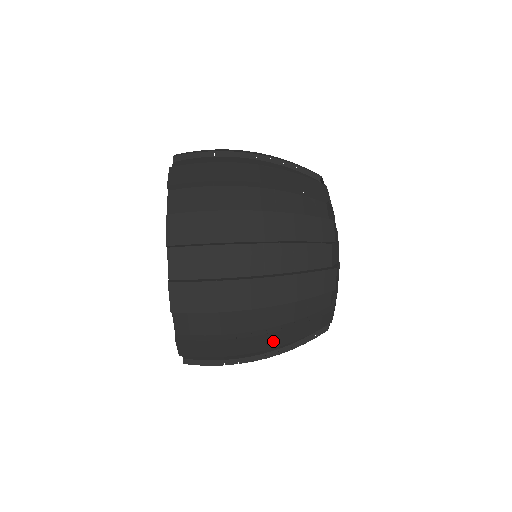
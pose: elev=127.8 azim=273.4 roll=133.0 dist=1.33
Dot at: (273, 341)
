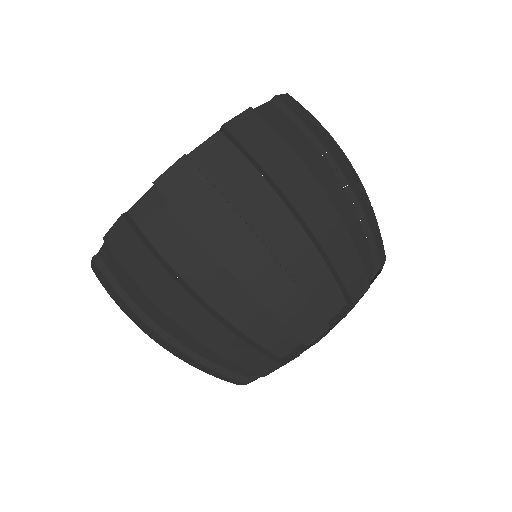
Dot at: occluded
